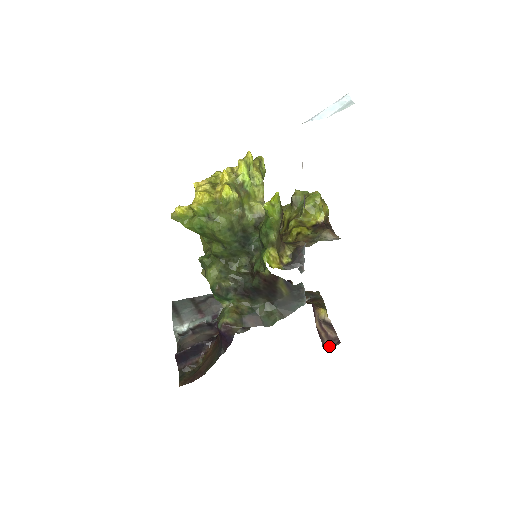
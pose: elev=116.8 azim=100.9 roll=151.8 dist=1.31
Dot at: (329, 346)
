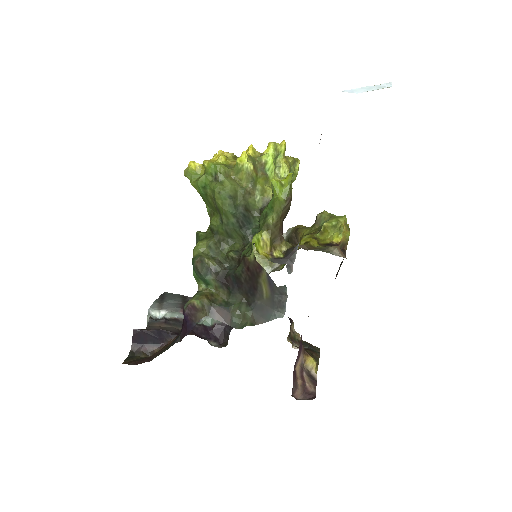
Dot at: (301, 397)
